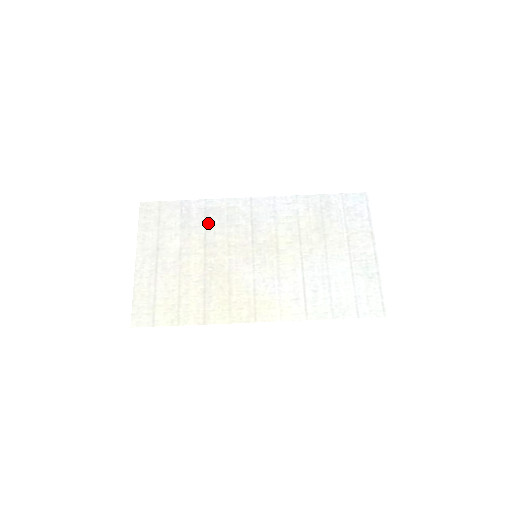
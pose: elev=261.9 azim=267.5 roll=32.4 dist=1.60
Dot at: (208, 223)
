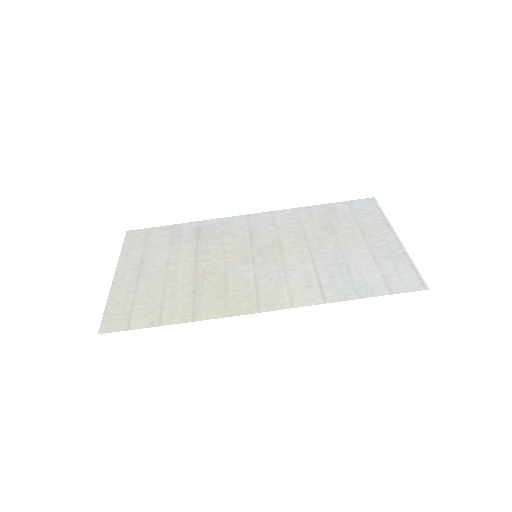
Dot at: (200, 237)
